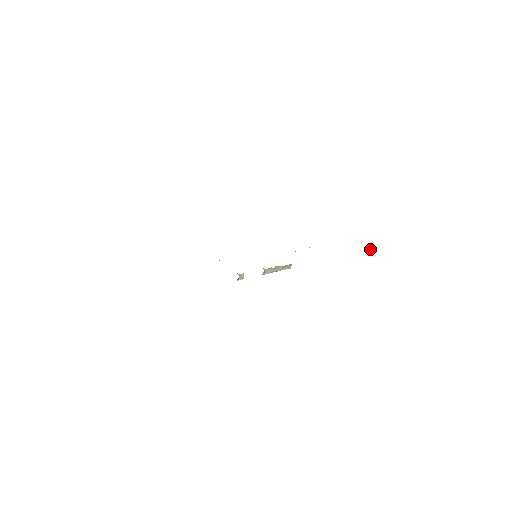
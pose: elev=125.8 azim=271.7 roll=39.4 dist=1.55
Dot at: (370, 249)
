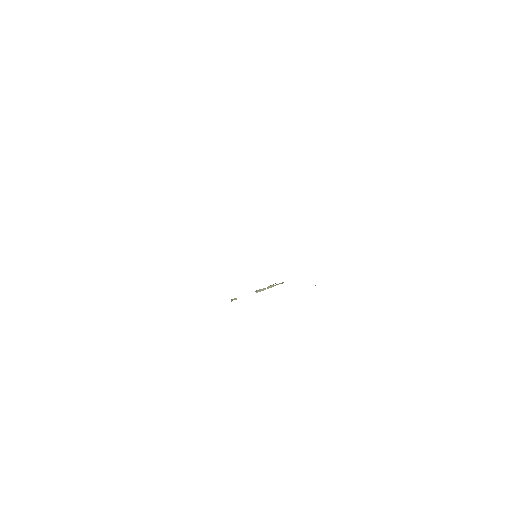
Dot at: occluded
